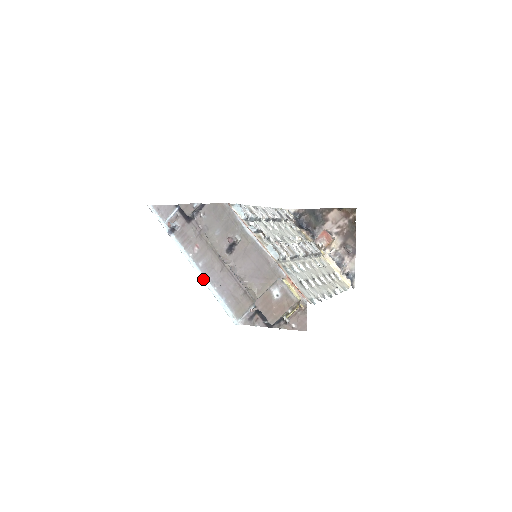
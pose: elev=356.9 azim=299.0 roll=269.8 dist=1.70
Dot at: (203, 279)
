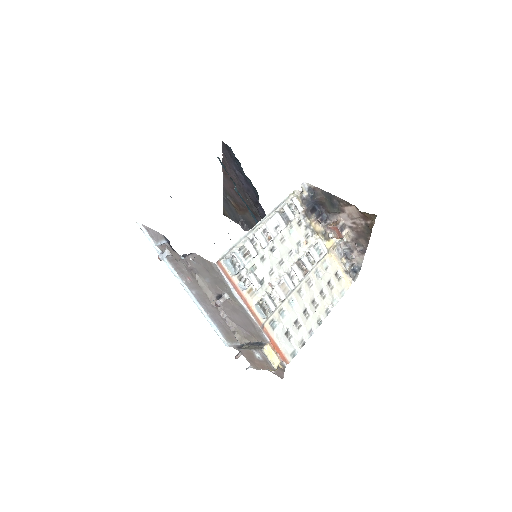
Dot at: (197, 305)
